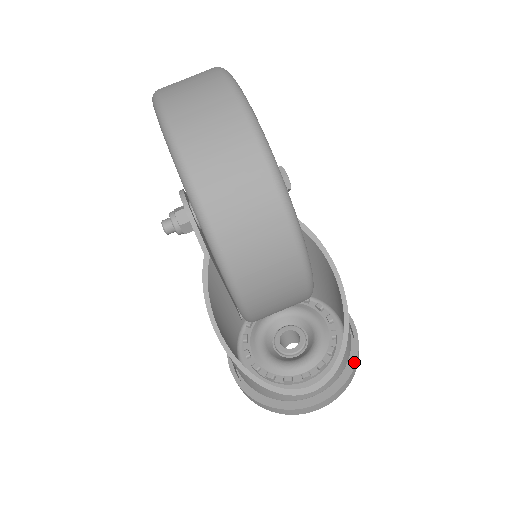
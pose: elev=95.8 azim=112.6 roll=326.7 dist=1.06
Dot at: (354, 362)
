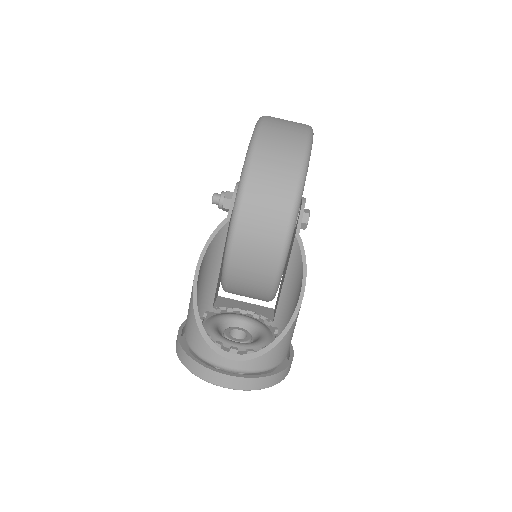
Dot at: (276, 372)
